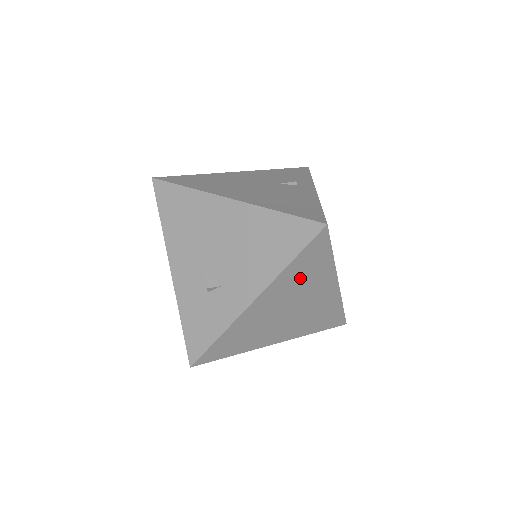
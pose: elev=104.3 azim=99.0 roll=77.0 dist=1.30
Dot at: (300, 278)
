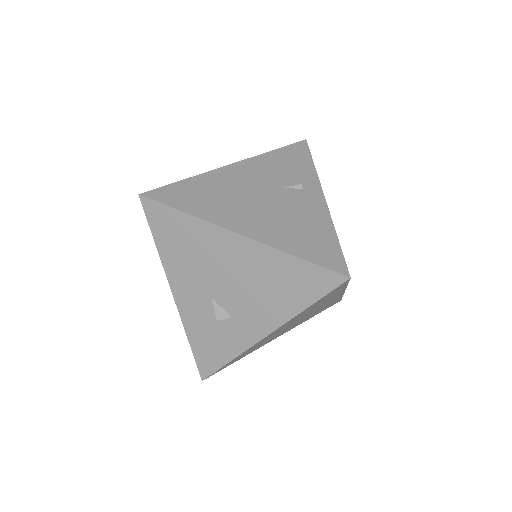
Dot at: (313, 307)
